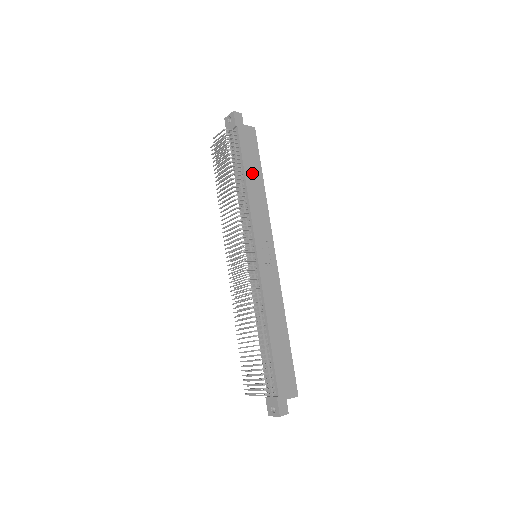
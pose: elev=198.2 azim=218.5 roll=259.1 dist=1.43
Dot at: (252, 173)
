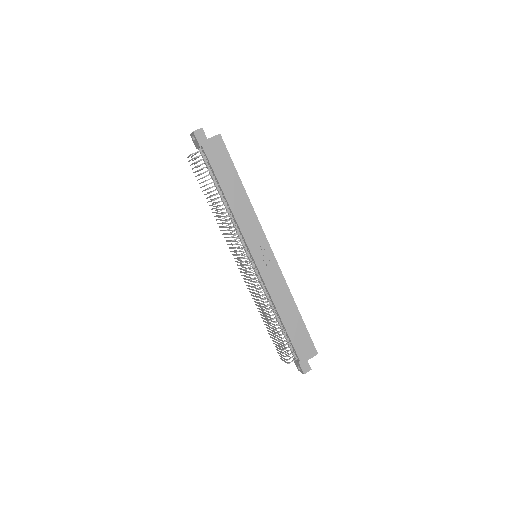
Dot at: (230, 186)
